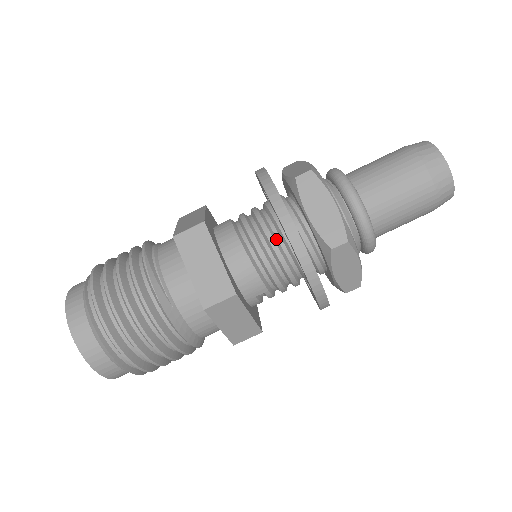
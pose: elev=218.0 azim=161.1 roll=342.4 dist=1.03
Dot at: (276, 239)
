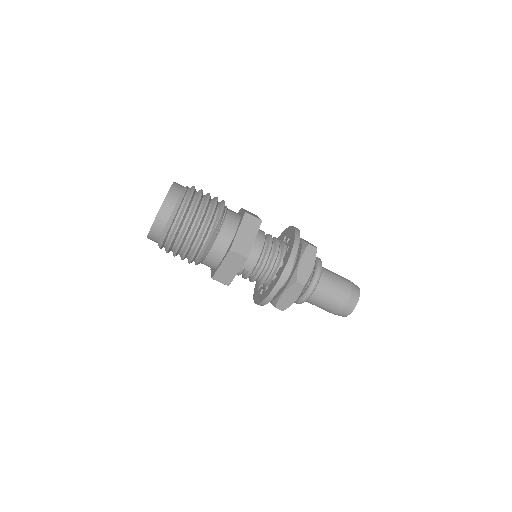
Dot at: (277, 257)
